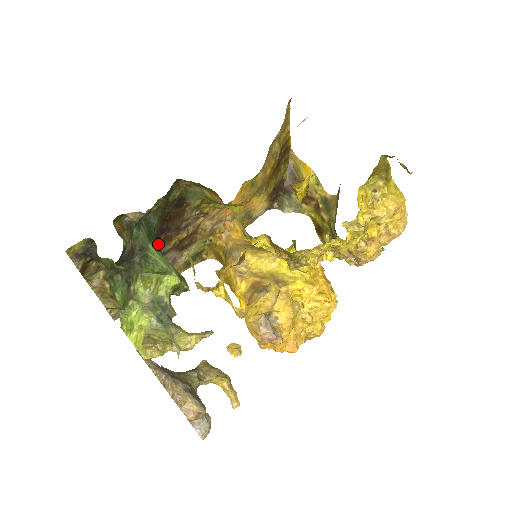
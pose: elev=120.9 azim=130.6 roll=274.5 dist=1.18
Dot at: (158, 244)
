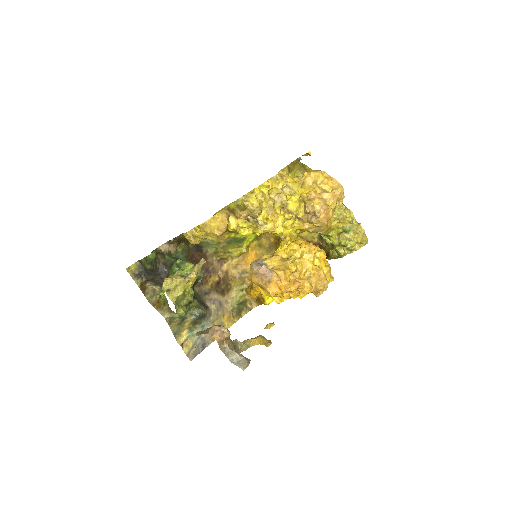
Dot at: (197, 283)
